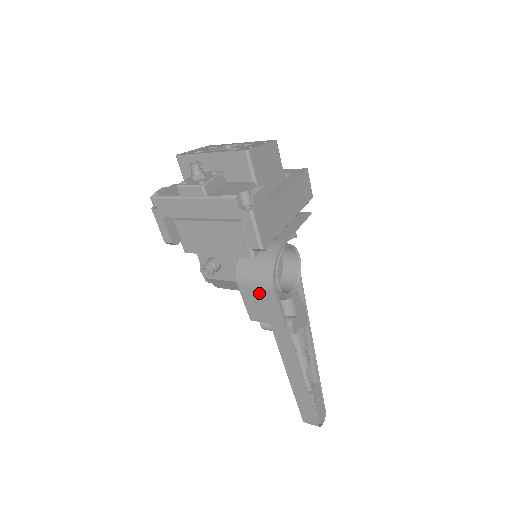
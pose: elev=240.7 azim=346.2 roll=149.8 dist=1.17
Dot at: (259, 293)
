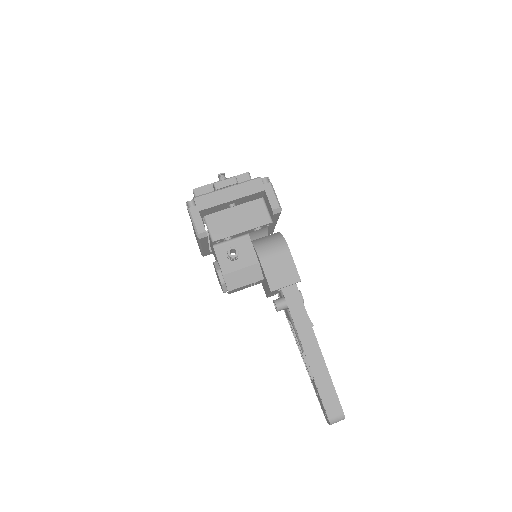
Dot at: (277, 257)
